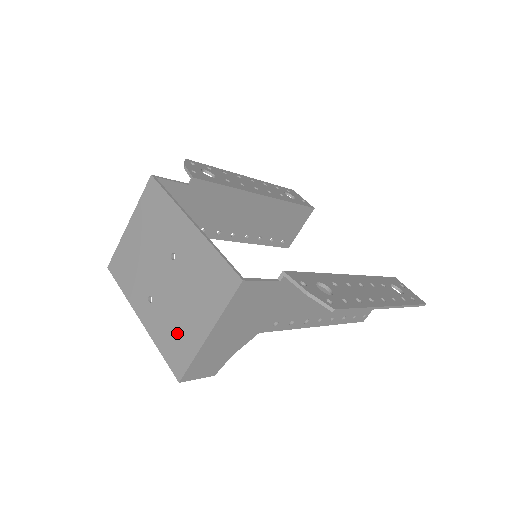
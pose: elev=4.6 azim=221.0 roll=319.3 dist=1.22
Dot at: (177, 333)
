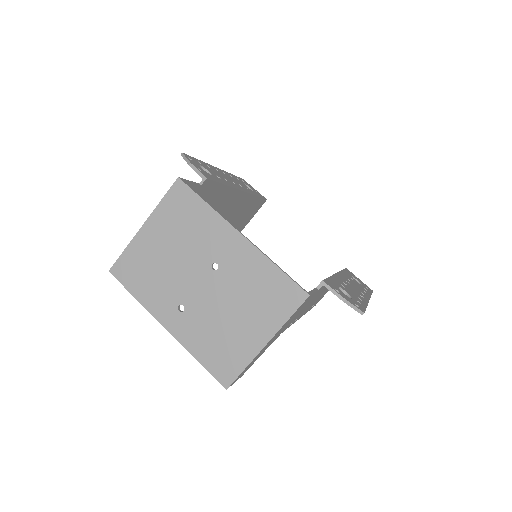
Dot at: (223, 343)
